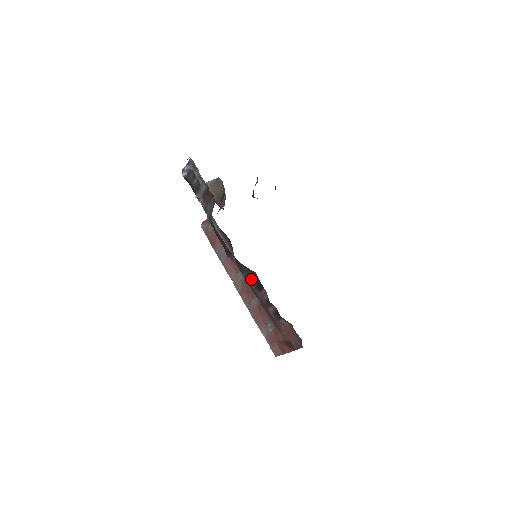
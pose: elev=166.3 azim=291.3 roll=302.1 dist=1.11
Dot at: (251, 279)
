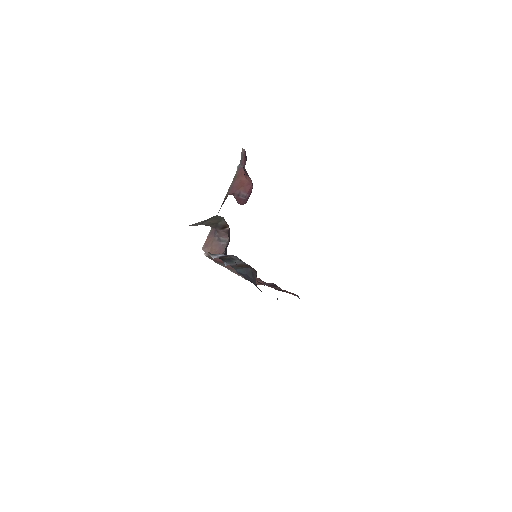
Dot at: (266, 283)
